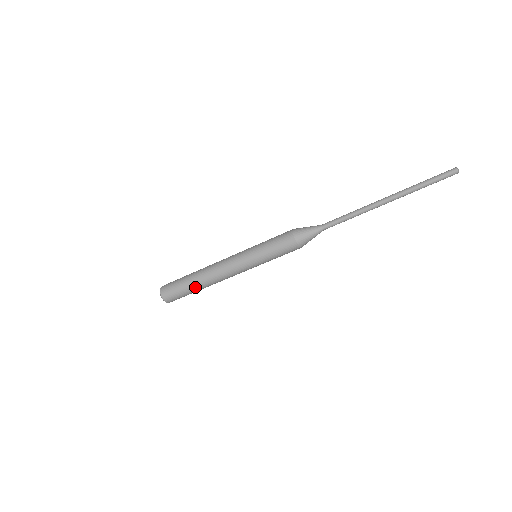
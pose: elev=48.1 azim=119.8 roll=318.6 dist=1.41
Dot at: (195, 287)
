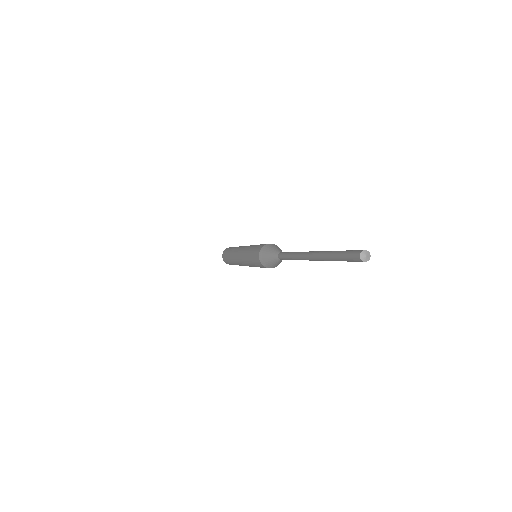
Dot at: occluded
